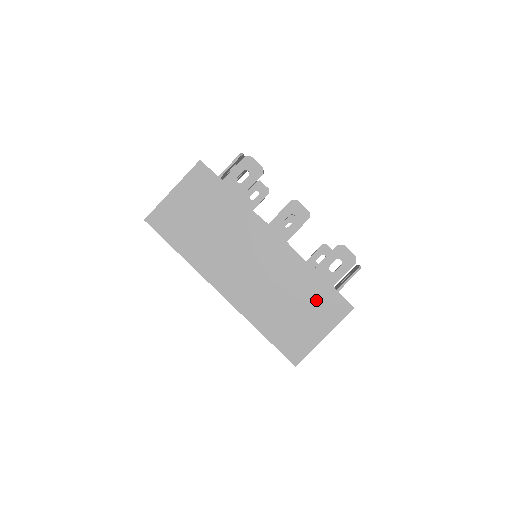
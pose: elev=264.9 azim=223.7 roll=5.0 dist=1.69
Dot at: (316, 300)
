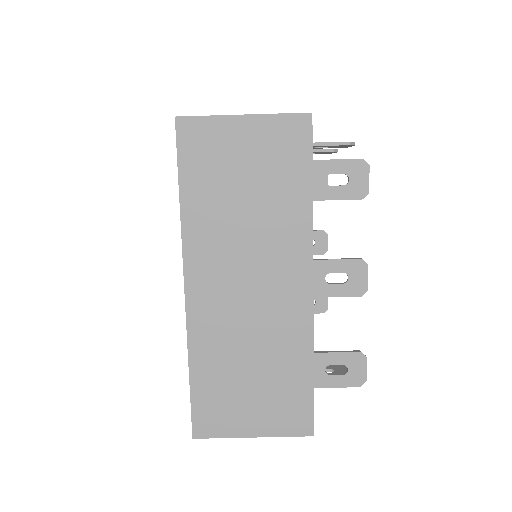
Dot at: (283, 393)
